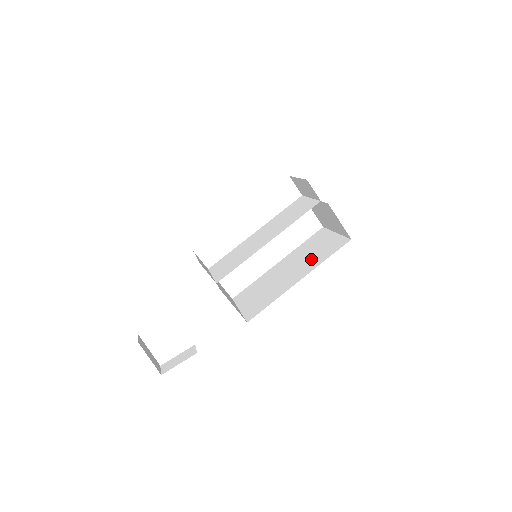
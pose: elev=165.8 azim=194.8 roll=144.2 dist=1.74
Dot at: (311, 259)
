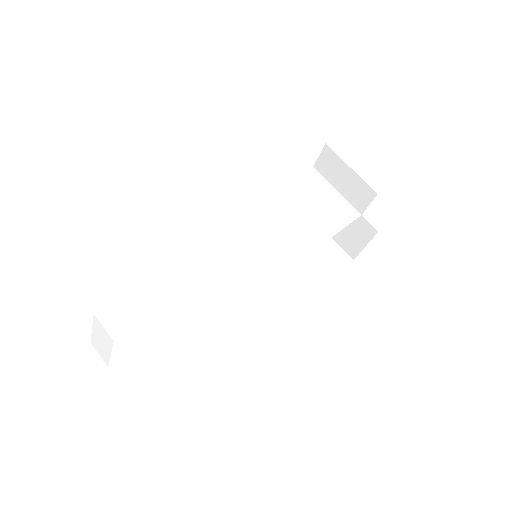
Dot at: (302, 266)
